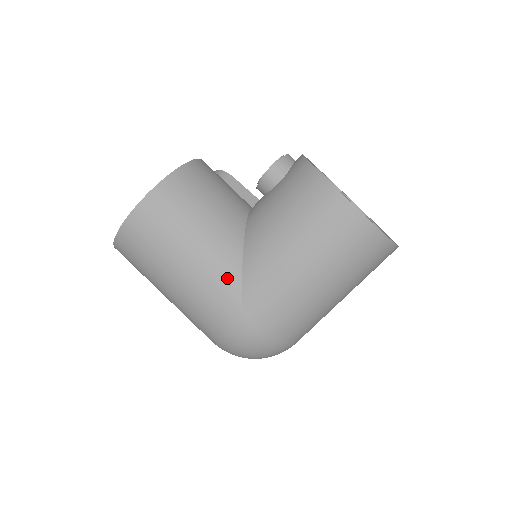
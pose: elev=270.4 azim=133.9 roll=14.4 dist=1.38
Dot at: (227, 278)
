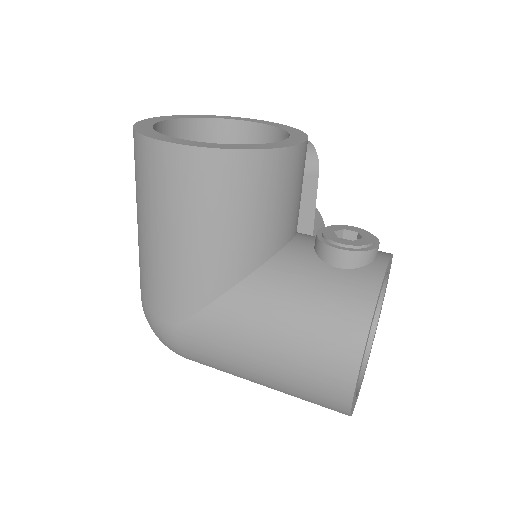
Dot at: (194, 293)
